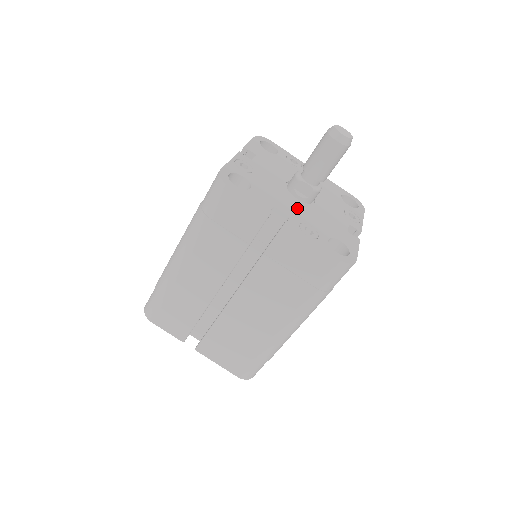
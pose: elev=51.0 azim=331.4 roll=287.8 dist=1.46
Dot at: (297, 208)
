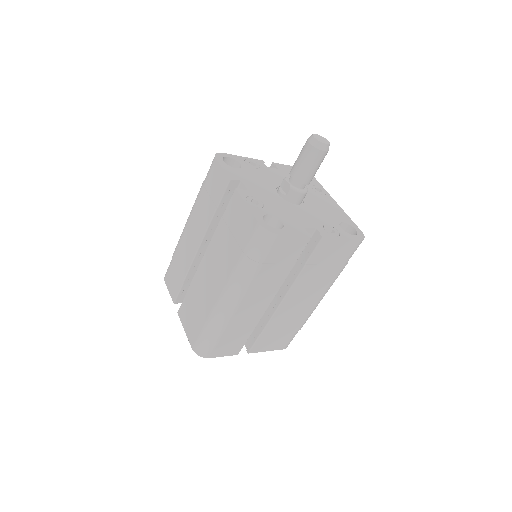
Dot at: (267, 194)
